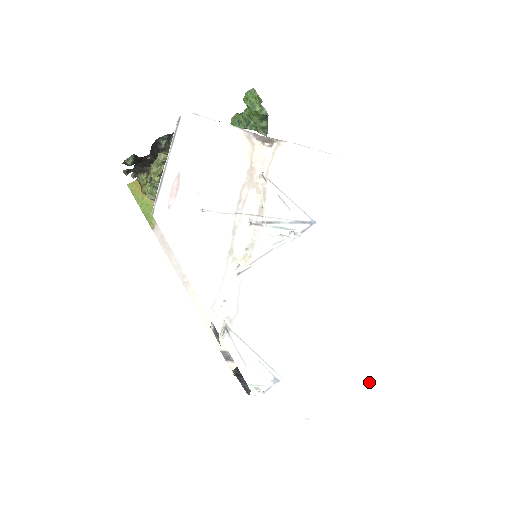
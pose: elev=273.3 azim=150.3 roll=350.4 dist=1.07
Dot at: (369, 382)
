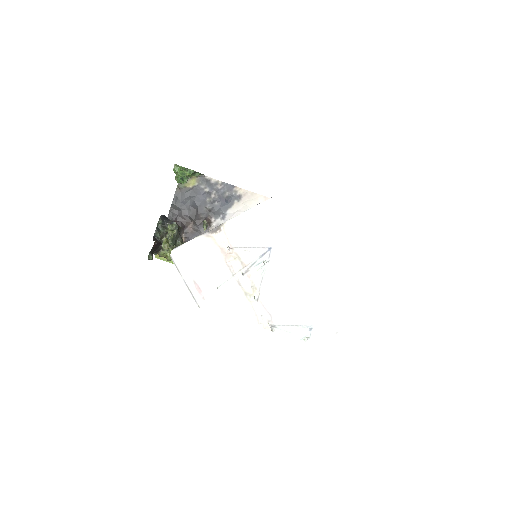
Dot at: (352, 296)
